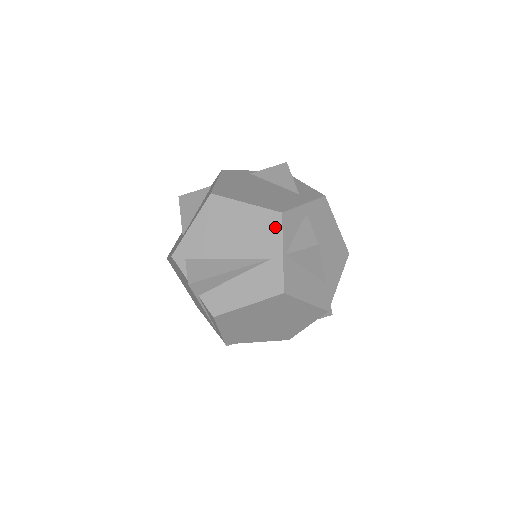
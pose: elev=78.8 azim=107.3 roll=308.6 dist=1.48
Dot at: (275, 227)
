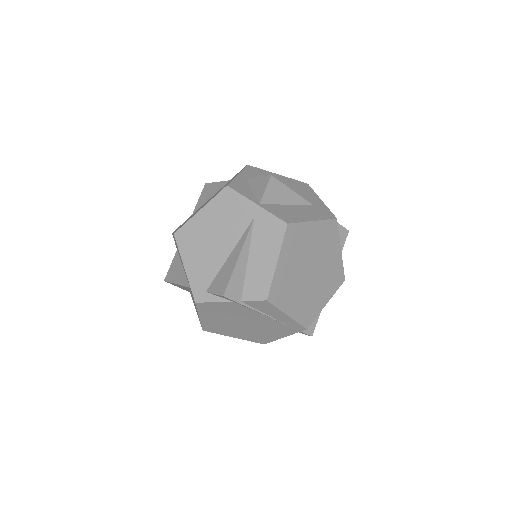
Dot at: (233, 198)
